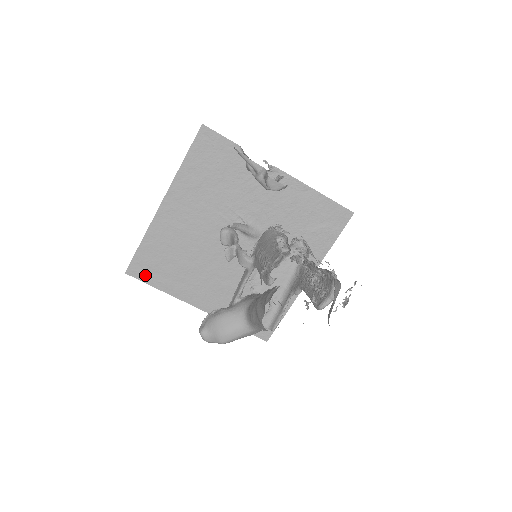
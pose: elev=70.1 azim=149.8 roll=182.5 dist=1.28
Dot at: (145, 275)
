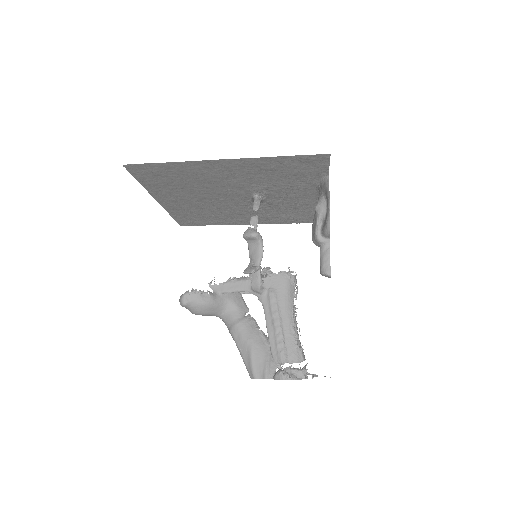
Dot at: (140, 174)
